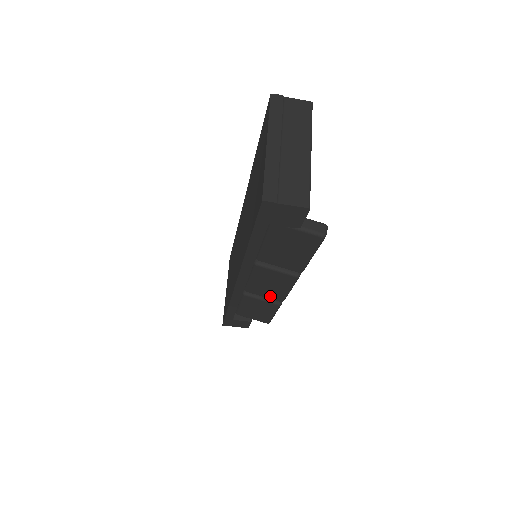
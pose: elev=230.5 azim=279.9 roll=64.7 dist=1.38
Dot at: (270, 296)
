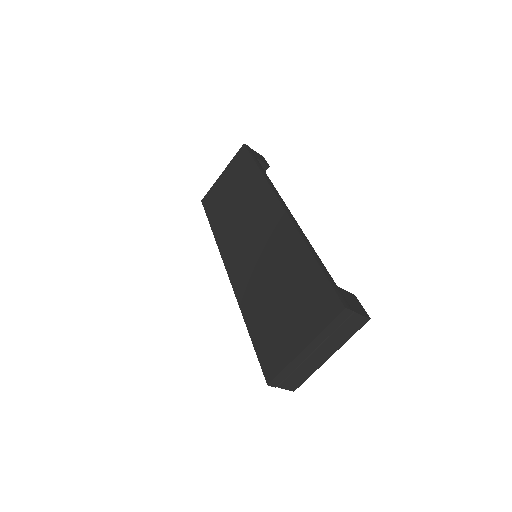
Dot at: occluded
